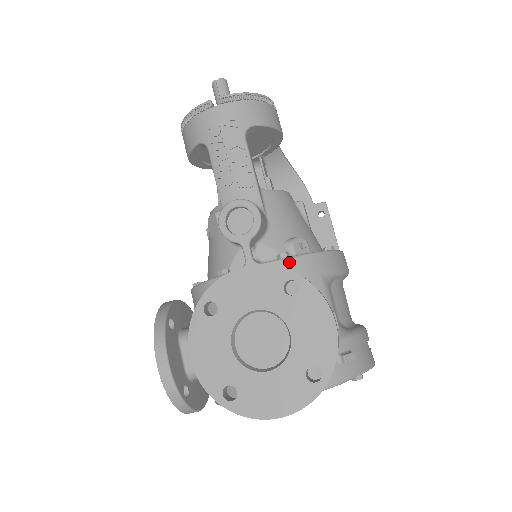
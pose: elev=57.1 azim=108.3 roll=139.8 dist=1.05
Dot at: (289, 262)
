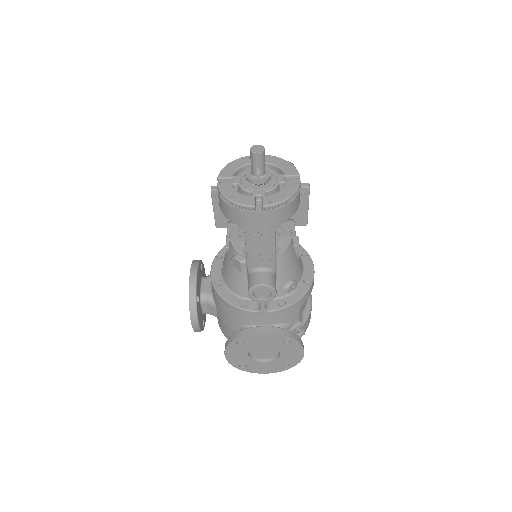
Dot at: (285, 309)
